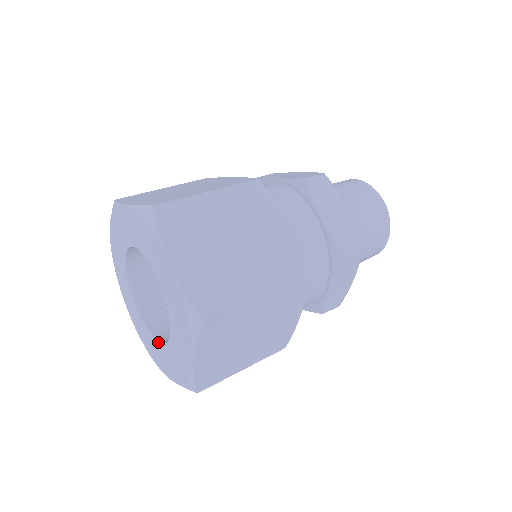
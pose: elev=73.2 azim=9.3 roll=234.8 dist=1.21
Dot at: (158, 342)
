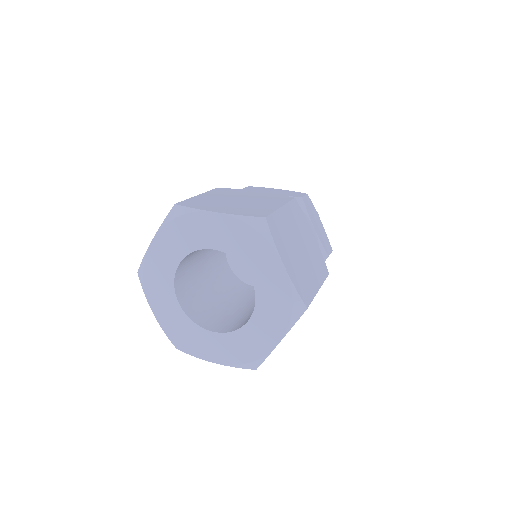
Dot at: (212, 332)
